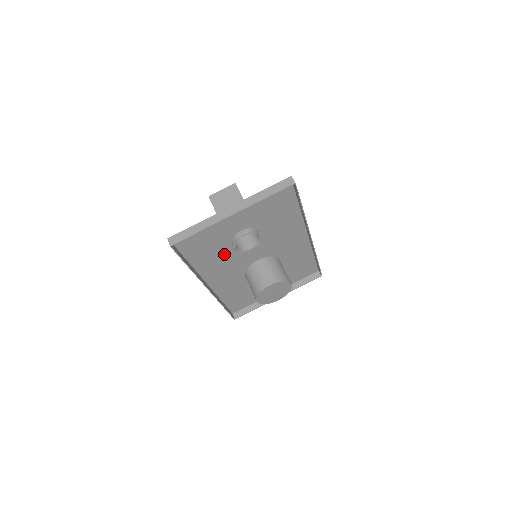
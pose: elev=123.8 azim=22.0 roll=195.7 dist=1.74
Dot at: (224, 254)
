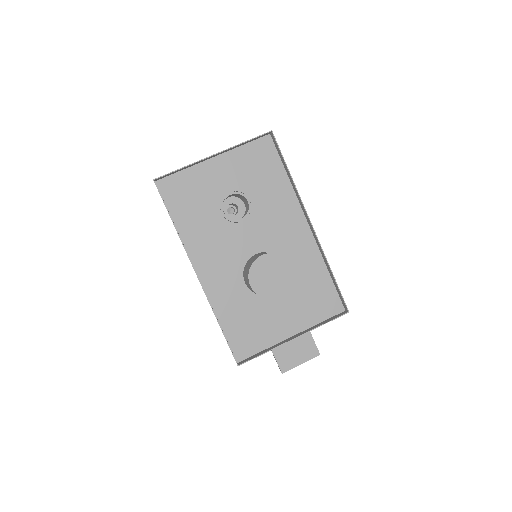
Dot at: (214, 228)
